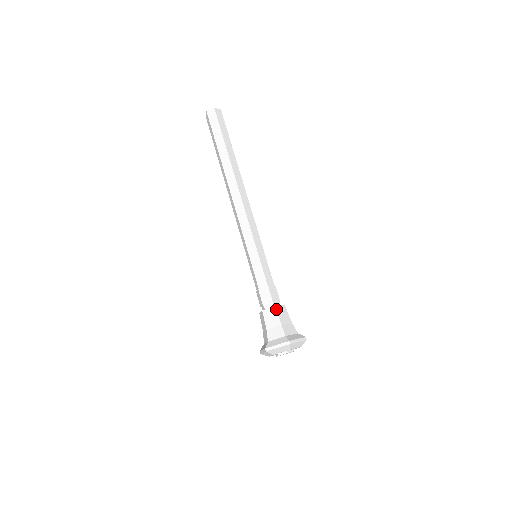
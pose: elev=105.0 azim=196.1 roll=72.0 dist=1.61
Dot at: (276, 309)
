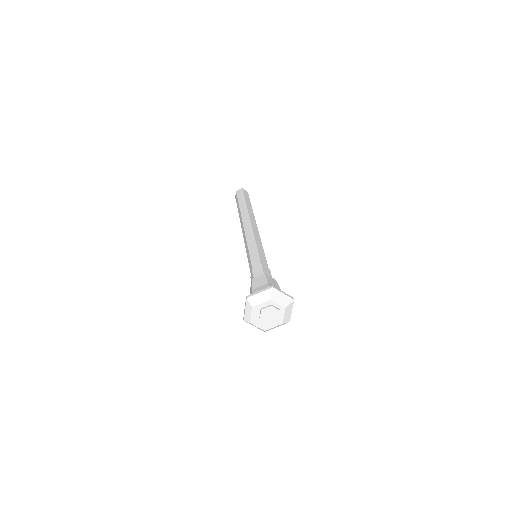
Dot at: occluded
